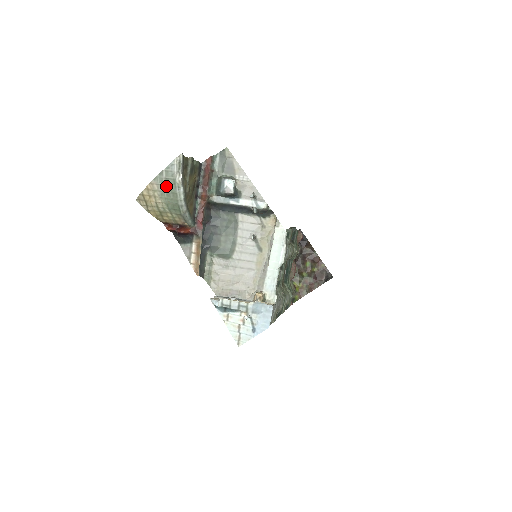
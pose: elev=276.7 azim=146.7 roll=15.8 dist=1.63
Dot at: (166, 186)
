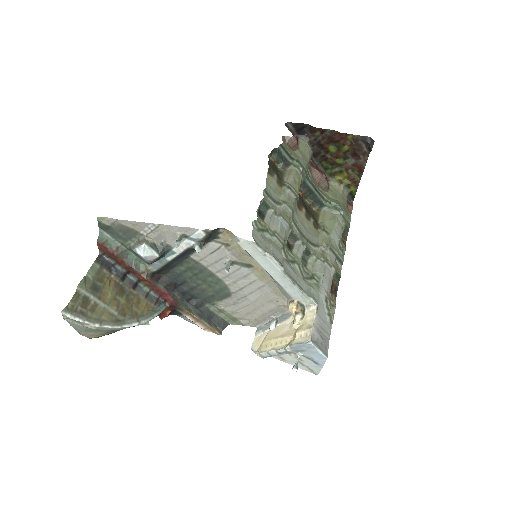
Dot at: (94, 331)
